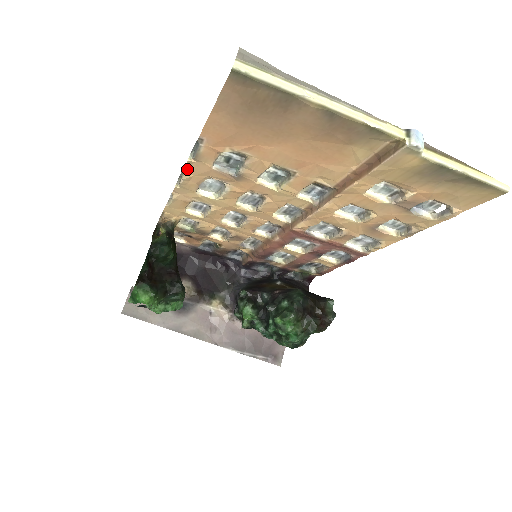
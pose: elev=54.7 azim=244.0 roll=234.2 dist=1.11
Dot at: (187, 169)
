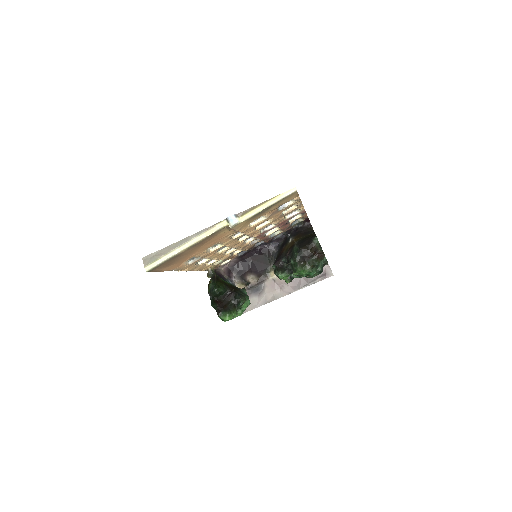
Dot at: (183, 270)
